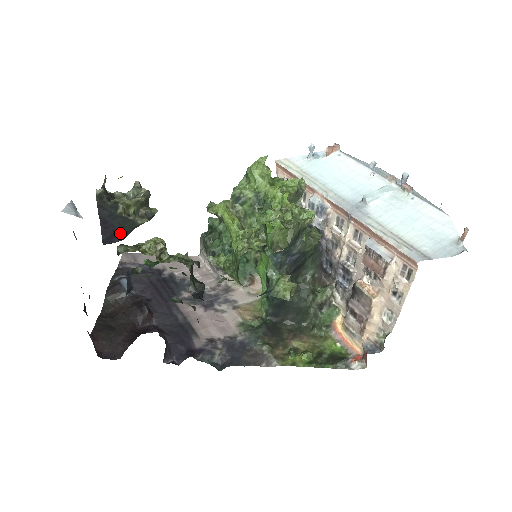
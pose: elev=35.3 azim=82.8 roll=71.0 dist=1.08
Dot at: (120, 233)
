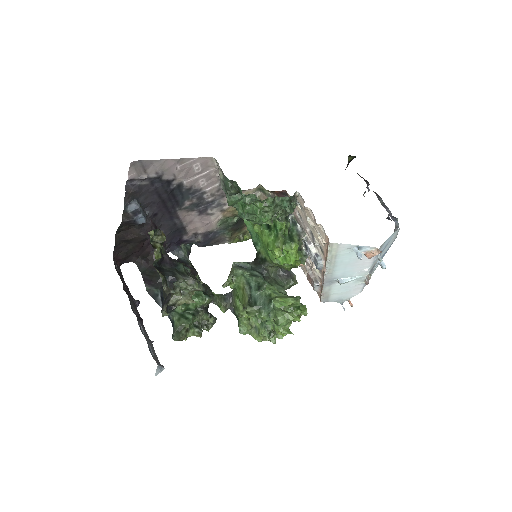
Dot at: occluded
